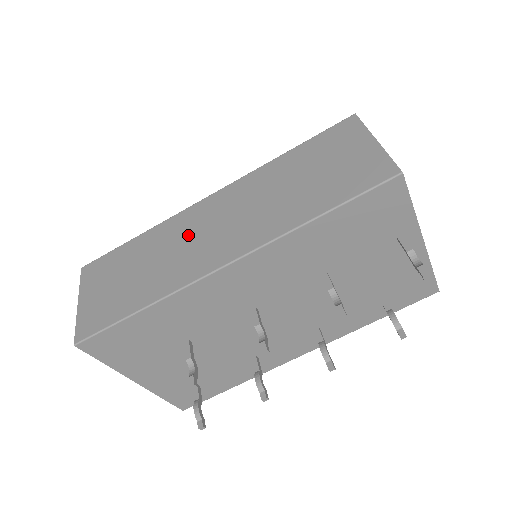
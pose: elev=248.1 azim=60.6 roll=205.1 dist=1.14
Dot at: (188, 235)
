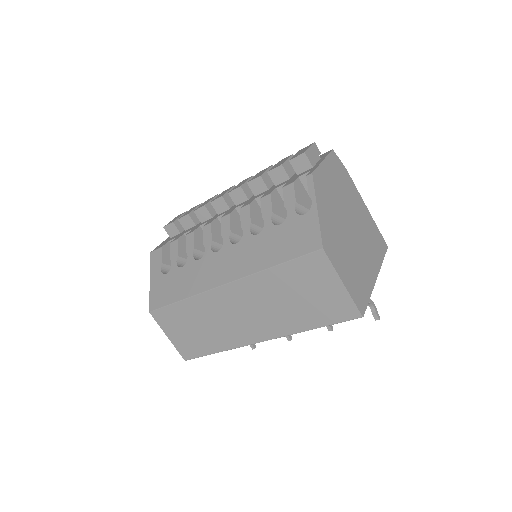
Dot at: (223, 314)
